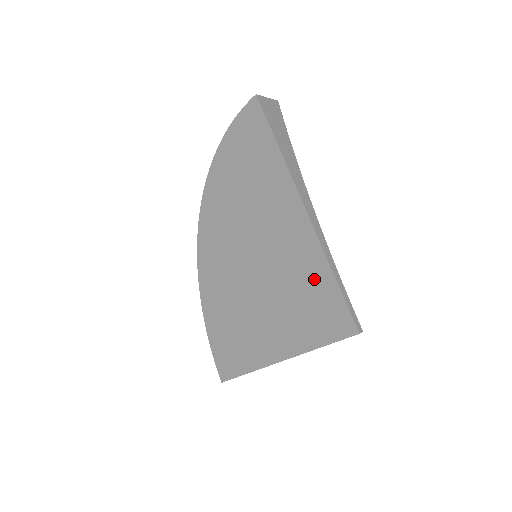
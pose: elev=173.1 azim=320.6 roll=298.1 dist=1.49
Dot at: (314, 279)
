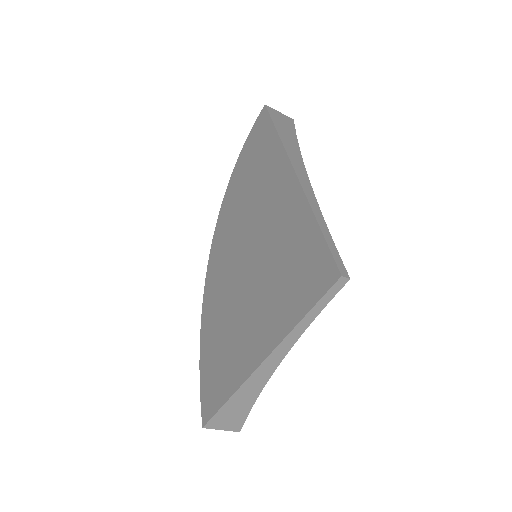
Dot at: (298, 237)
